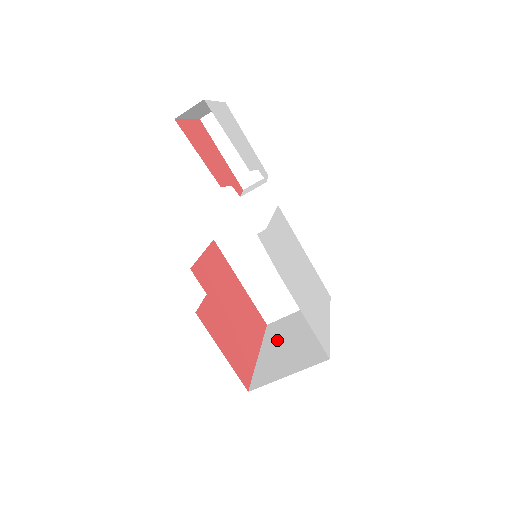
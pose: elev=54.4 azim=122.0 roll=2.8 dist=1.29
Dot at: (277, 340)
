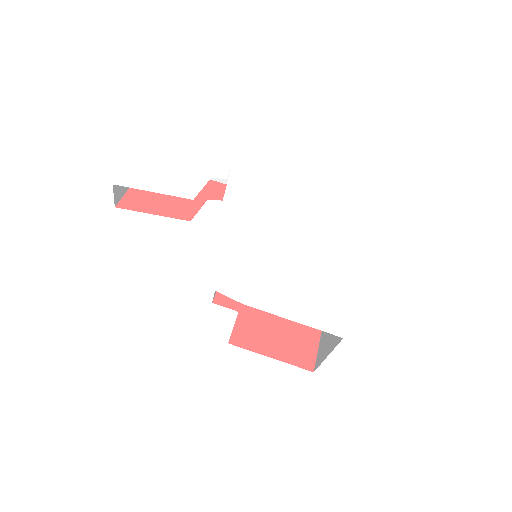
Dot at: occluded
